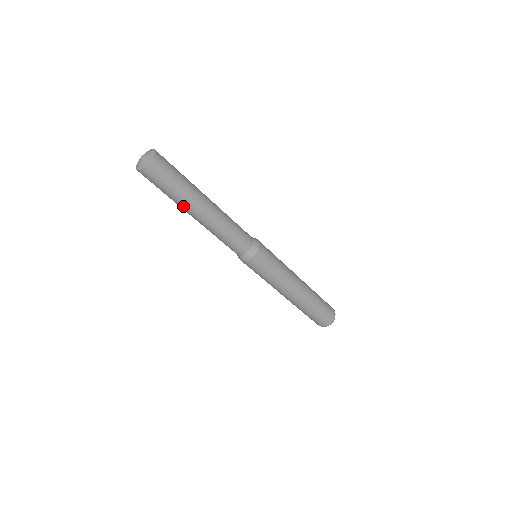
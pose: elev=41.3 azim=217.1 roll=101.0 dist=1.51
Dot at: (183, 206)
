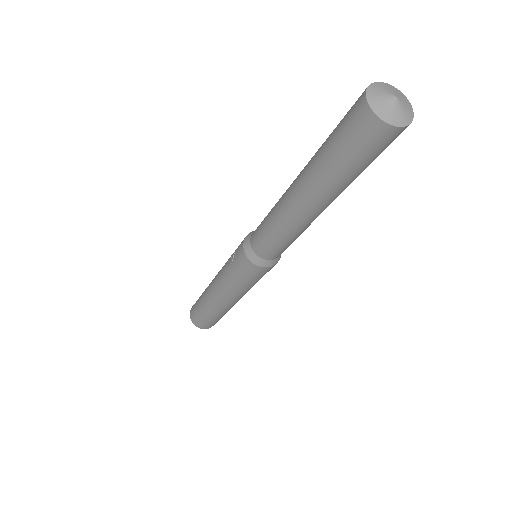
Dot at: (319, 187)
